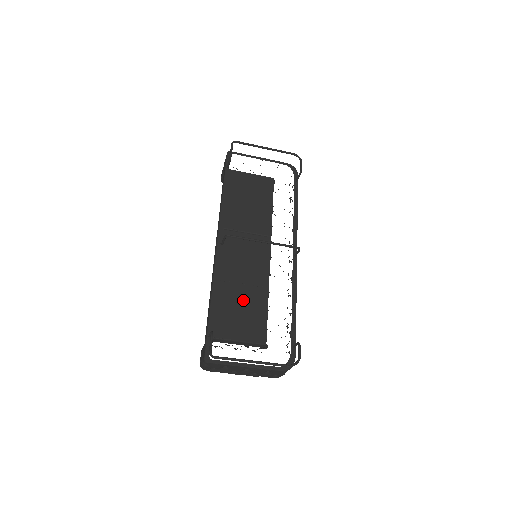
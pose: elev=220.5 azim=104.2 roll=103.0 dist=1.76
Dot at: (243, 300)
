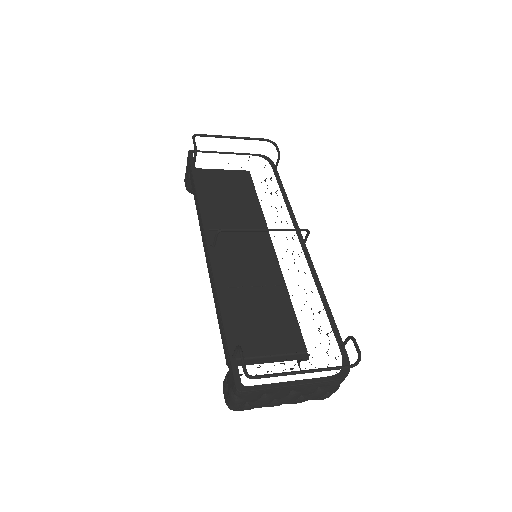
Dot at: (260, 305)
